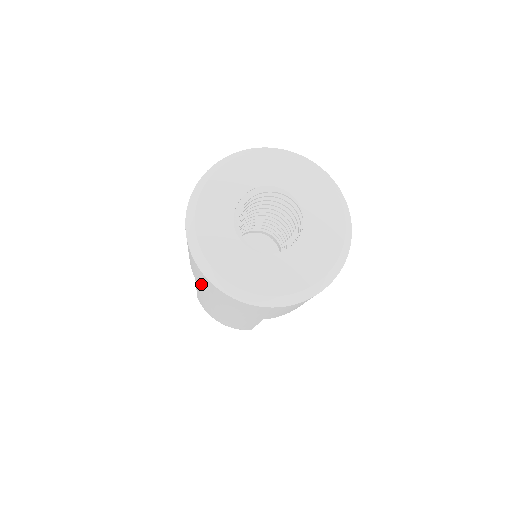
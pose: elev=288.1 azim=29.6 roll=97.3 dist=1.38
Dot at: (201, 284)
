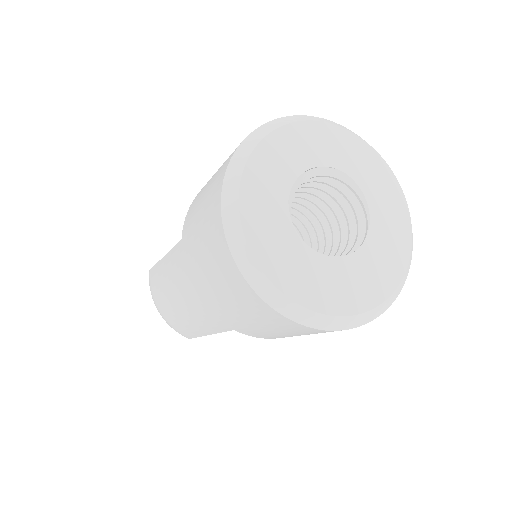
Dot at: (193, 245)
